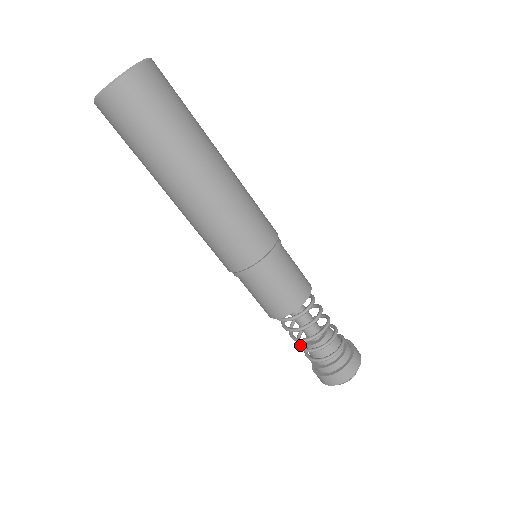
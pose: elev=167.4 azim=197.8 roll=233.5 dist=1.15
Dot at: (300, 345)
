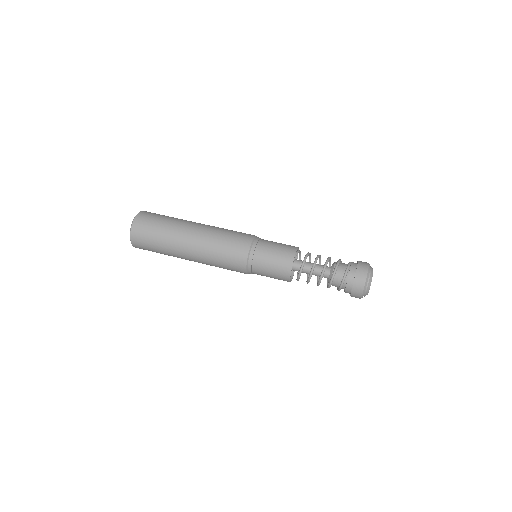
Dot at: occluded
